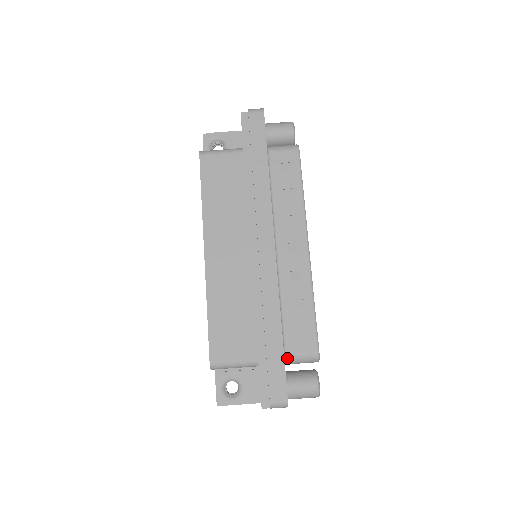
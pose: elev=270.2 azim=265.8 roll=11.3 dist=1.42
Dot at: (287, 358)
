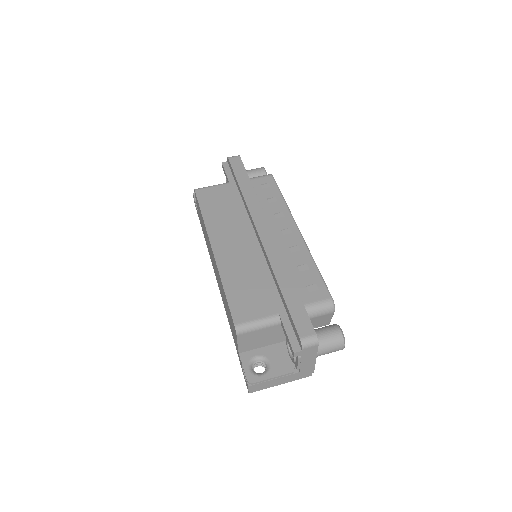
Dot at: occluded
